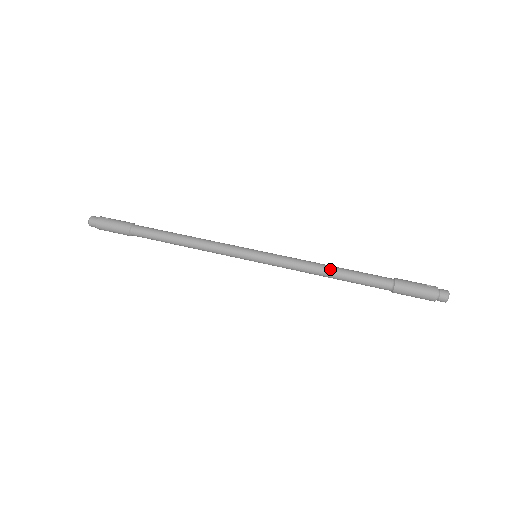
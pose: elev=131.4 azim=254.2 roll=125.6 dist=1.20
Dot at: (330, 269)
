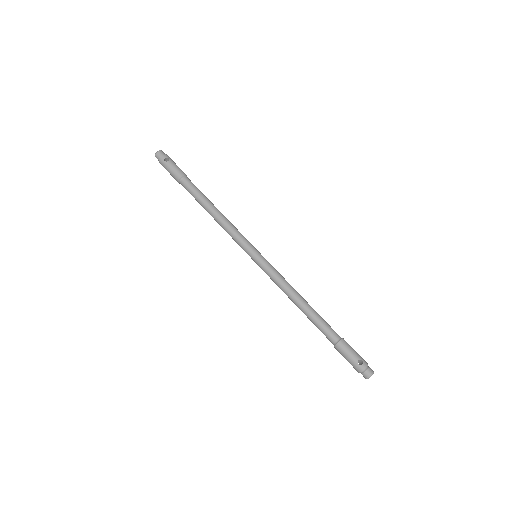
Dot at: (298, 304)
